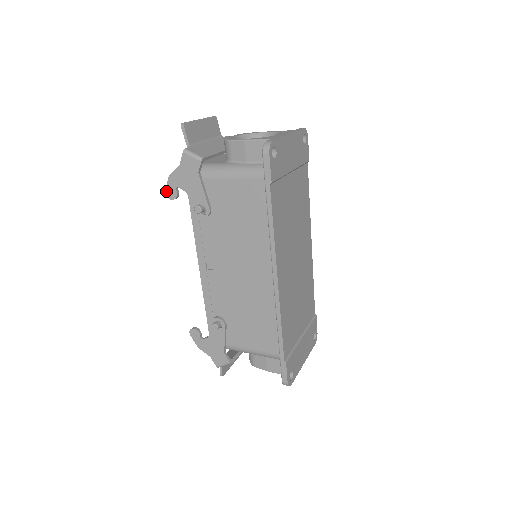
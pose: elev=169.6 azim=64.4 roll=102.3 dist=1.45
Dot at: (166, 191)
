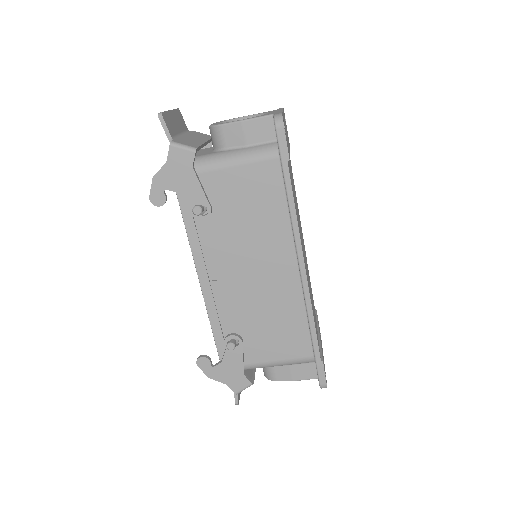
Dot at: (150, 197)
